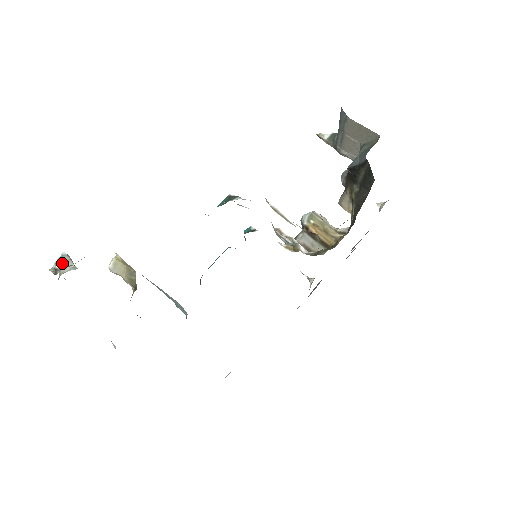
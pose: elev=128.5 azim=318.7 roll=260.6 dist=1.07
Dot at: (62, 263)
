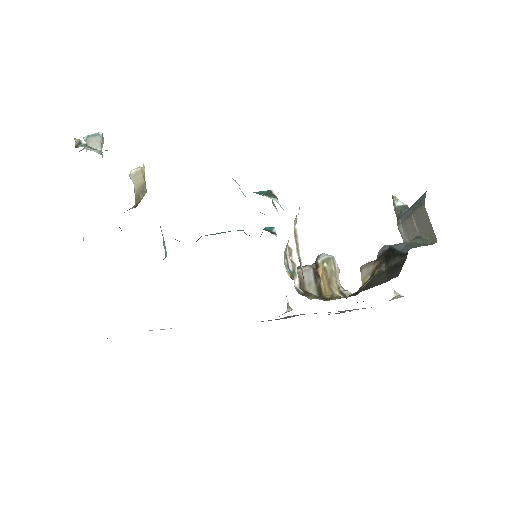
Dot at: (93, 140)
